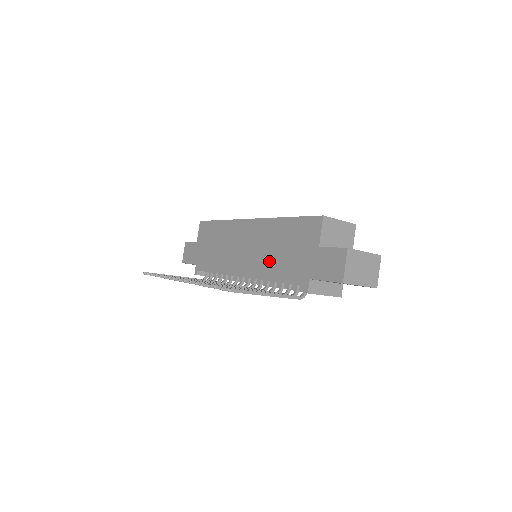
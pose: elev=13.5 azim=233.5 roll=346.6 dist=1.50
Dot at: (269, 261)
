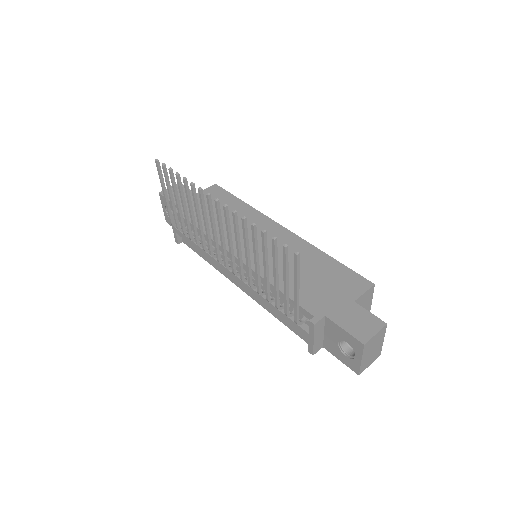
Dot at: occluded
